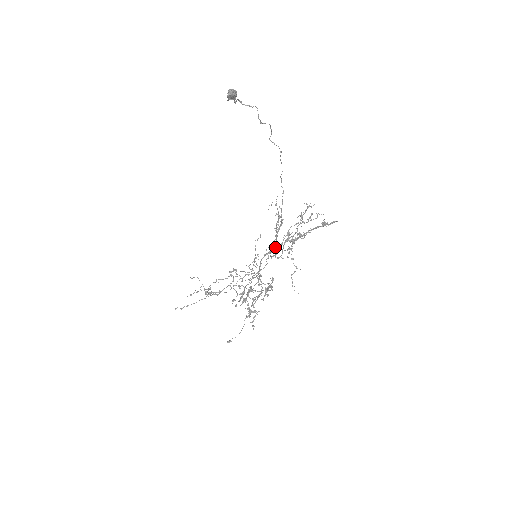
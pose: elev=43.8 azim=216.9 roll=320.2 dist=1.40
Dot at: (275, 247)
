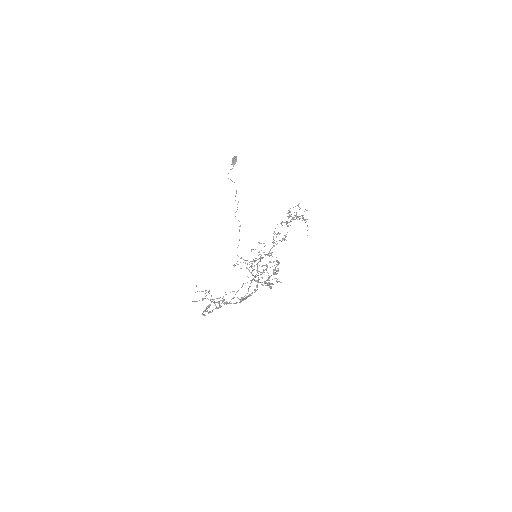
Dot at: occluded
